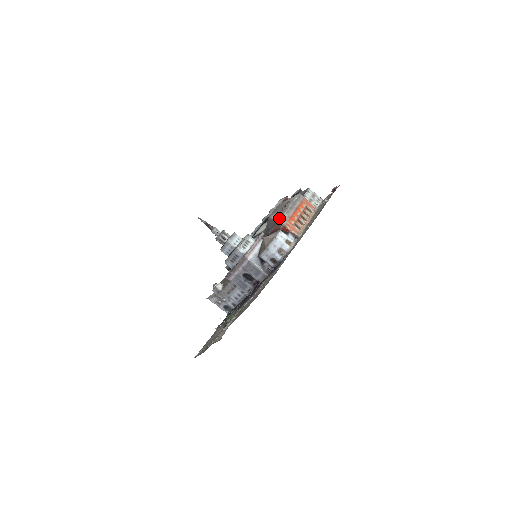
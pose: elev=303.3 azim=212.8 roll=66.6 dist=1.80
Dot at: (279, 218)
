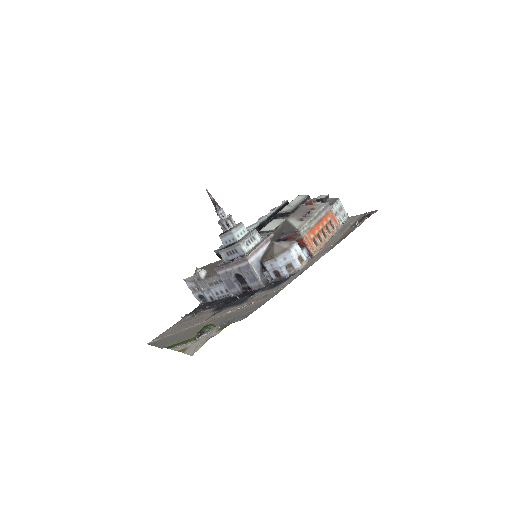
Dot at: (299, 226)
